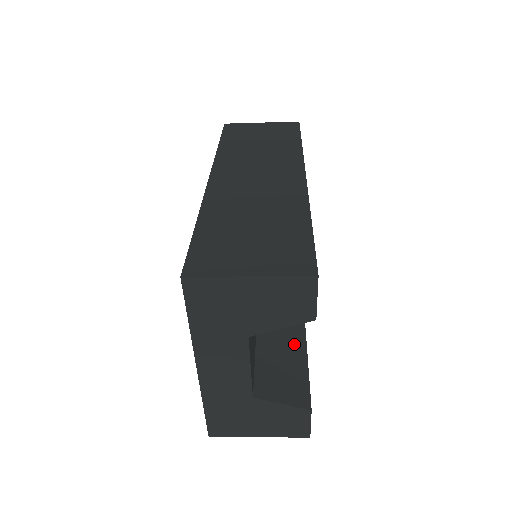
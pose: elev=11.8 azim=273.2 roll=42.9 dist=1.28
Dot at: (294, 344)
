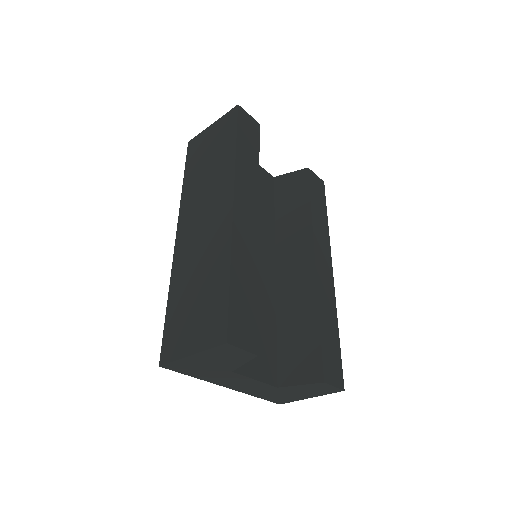
Dot at: (308, 321)
